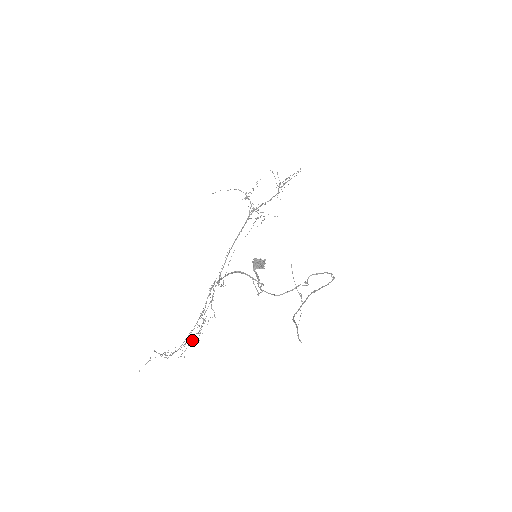
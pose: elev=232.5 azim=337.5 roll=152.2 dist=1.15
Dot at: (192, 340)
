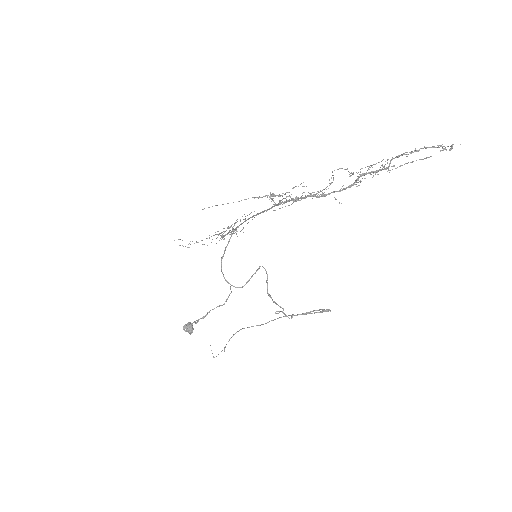
Dot at: (217, 237)
